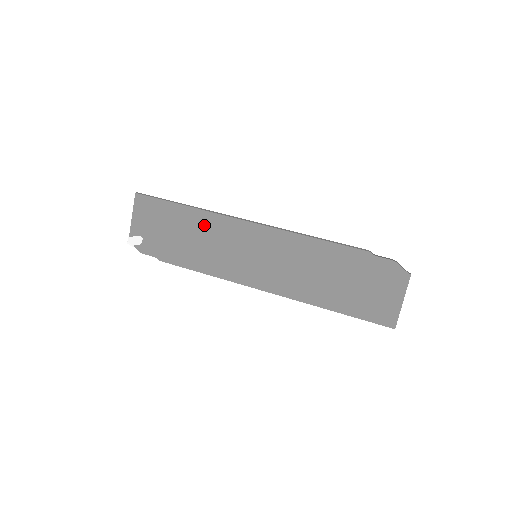
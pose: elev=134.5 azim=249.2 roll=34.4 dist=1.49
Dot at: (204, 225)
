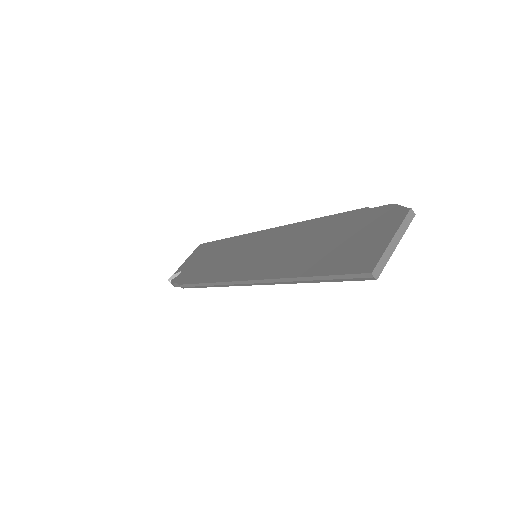
Dot at: (230, 246)
